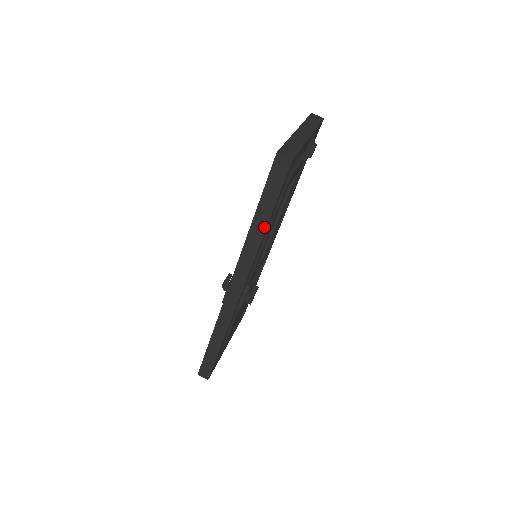
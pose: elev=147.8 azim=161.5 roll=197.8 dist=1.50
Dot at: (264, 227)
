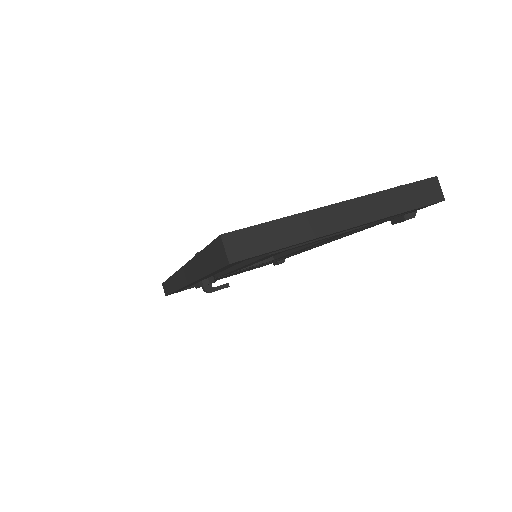
Dot at: (202, 274)
